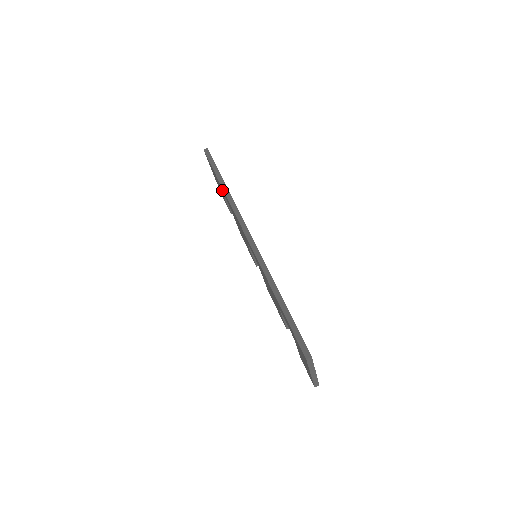
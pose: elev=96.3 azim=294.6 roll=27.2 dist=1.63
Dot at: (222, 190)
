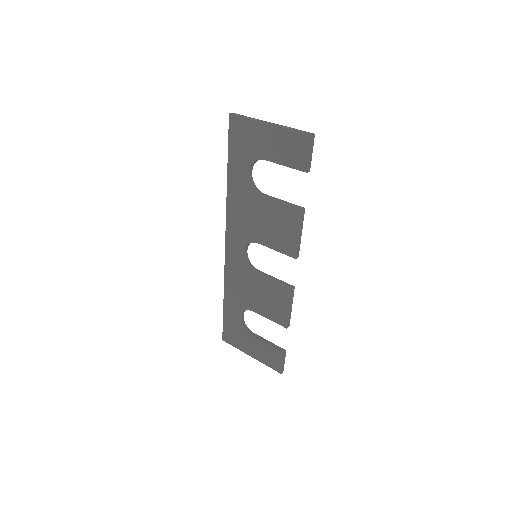
Dot at: (234, 311)
